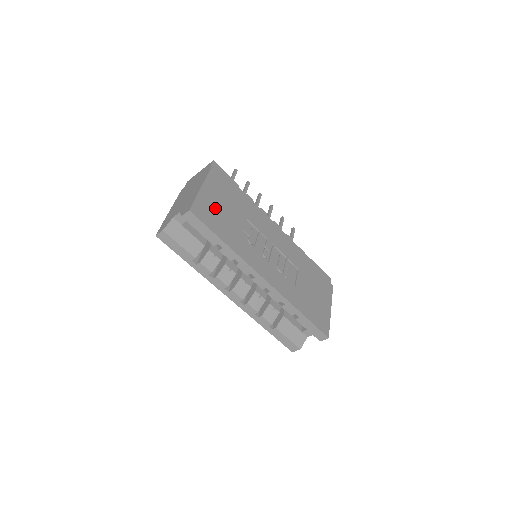
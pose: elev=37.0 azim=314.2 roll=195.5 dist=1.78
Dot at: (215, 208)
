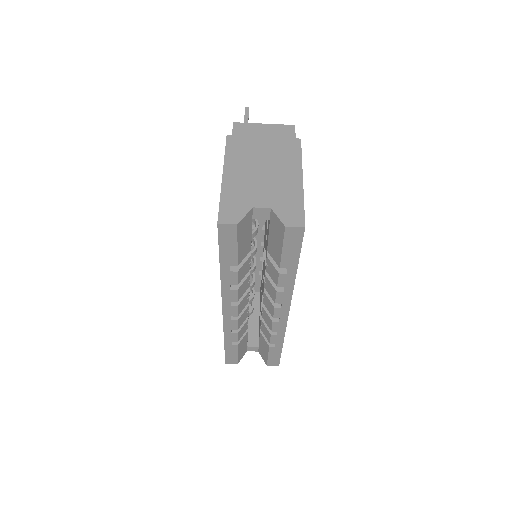
Dot at: occluded
